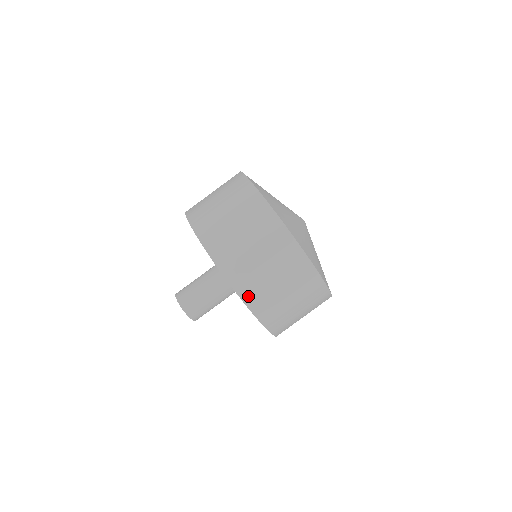
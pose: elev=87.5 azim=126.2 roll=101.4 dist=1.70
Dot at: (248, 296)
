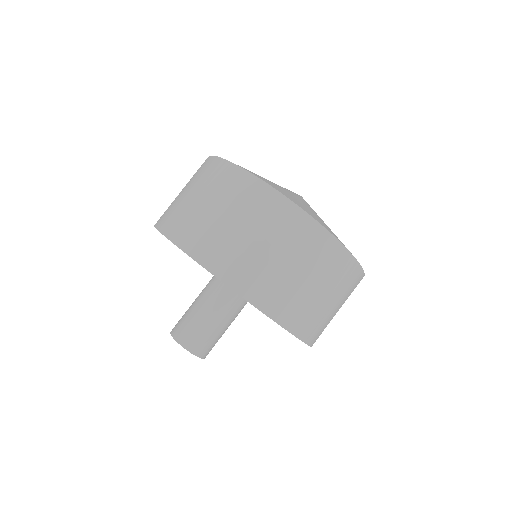
Dot at: (306, 333)
